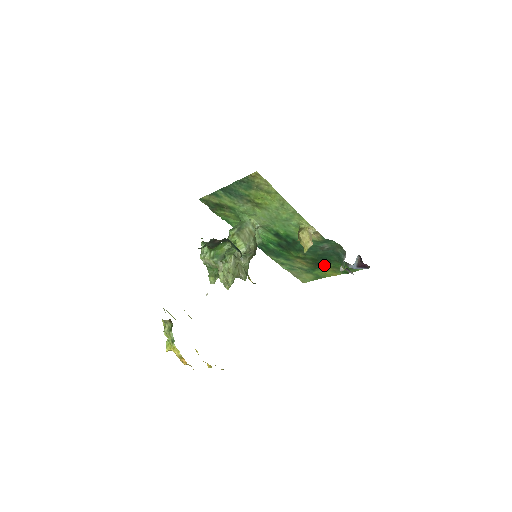
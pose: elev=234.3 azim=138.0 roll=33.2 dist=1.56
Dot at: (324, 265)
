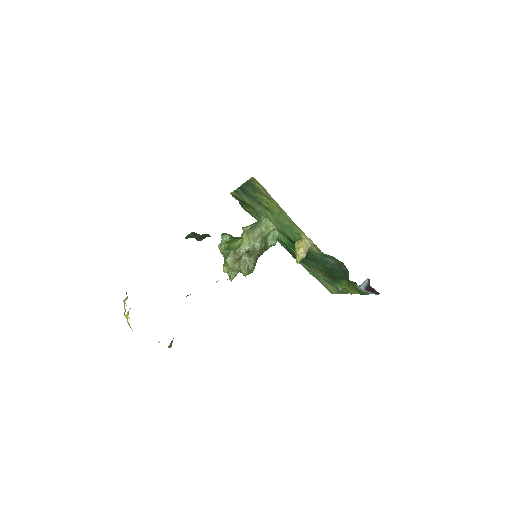
Dot at: (340, 280)
